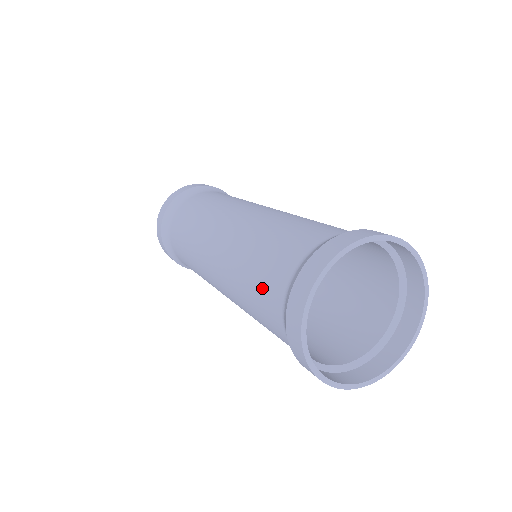
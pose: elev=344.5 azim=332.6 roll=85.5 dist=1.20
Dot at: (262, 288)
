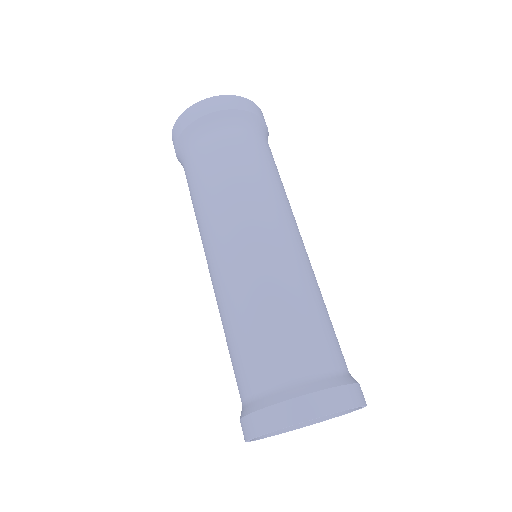
Dot at: occluded
